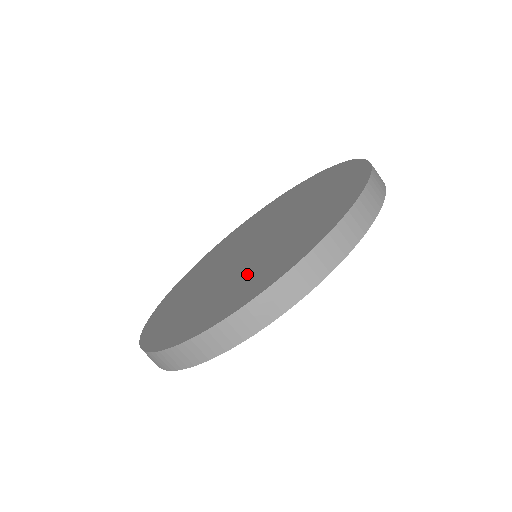
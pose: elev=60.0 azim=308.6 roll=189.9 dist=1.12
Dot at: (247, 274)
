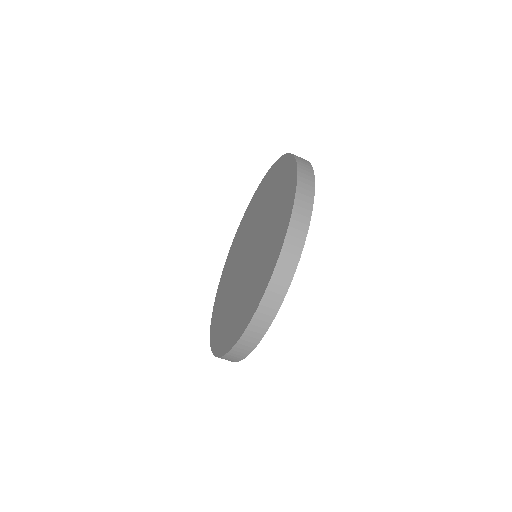
Dot at: (271, 228)
